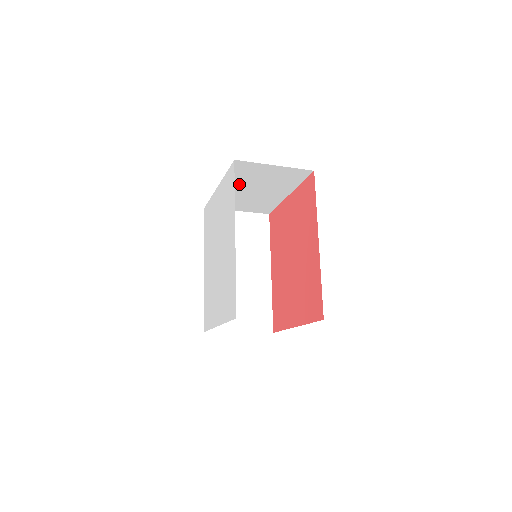
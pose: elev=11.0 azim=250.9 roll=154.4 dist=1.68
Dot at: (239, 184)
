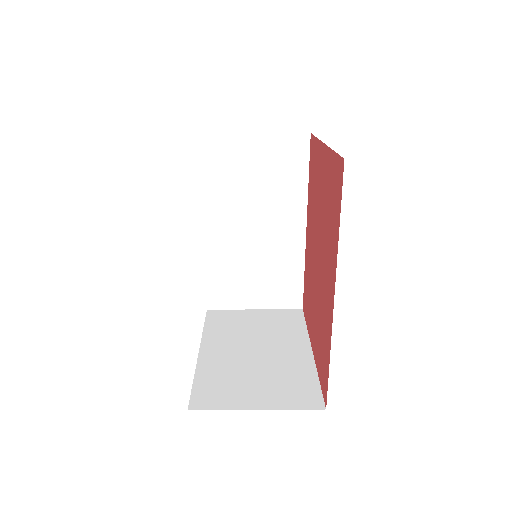
Dot at: occluded
